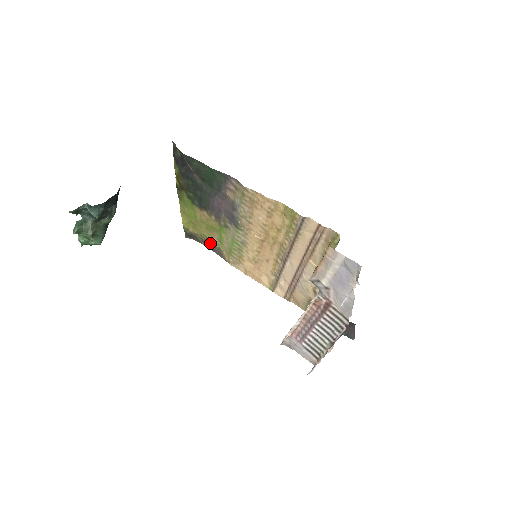
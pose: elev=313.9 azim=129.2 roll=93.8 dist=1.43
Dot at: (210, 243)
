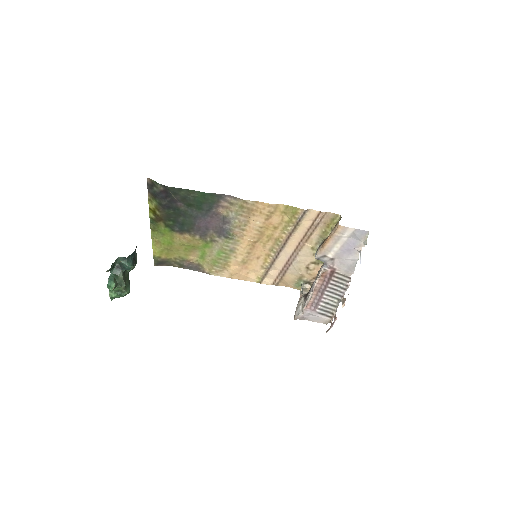
Dot at: (186, 263)
